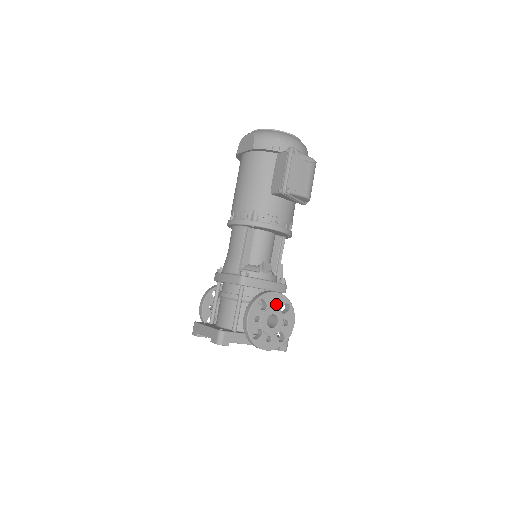
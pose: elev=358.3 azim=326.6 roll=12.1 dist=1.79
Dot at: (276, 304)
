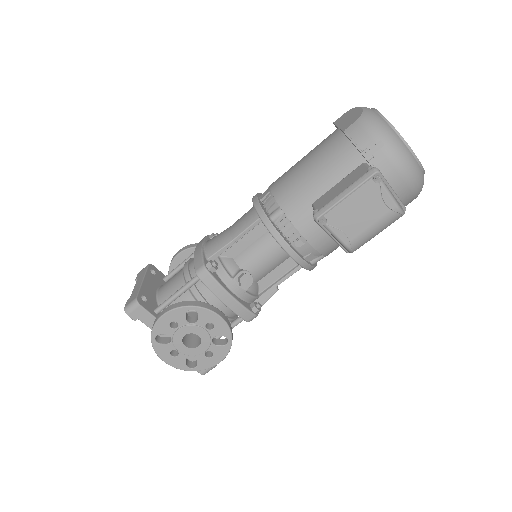
Dot at: (211, 328)
